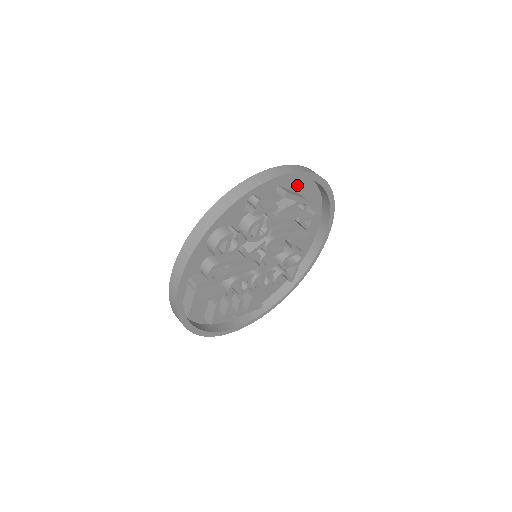
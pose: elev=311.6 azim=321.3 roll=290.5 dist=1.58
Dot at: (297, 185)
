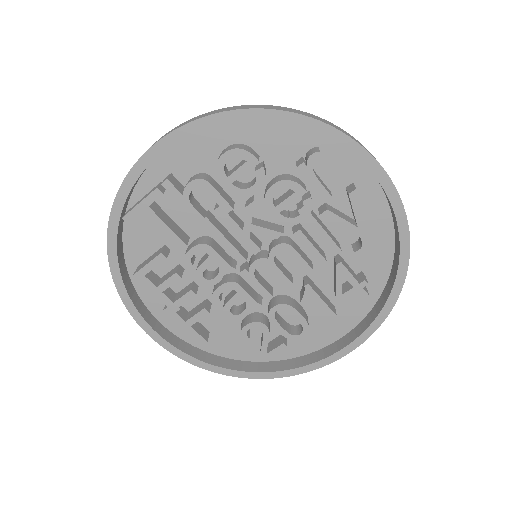
Dot at: (373, 218)
